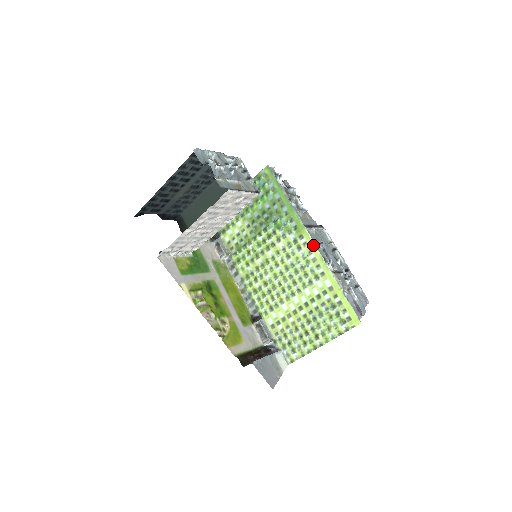
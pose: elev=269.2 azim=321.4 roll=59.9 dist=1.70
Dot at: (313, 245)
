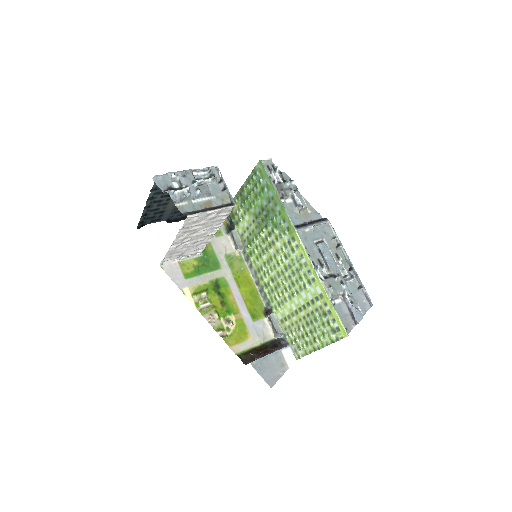
Dot at: (303, 249)
